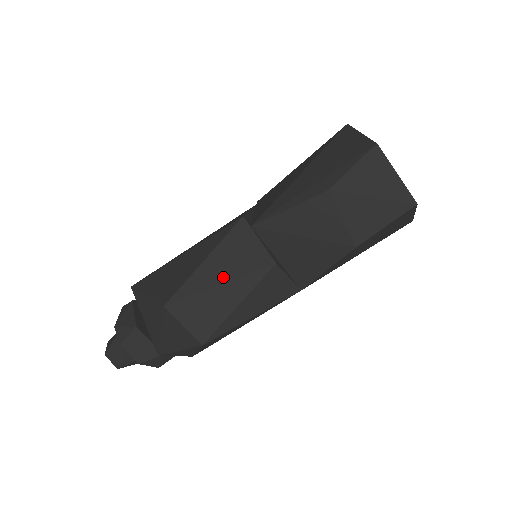
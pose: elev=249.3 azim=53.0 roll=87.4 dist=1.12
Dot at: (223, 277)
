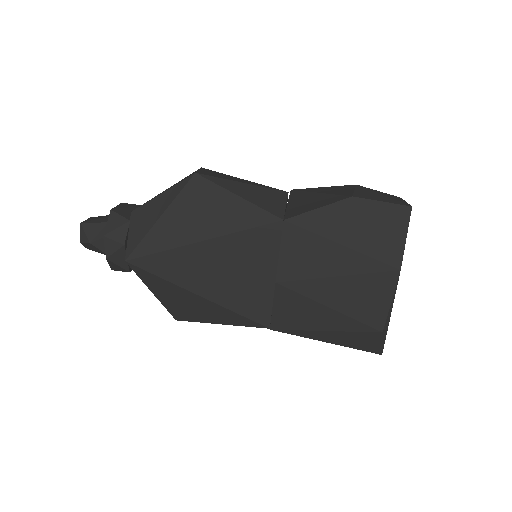
Dot at: occluded
